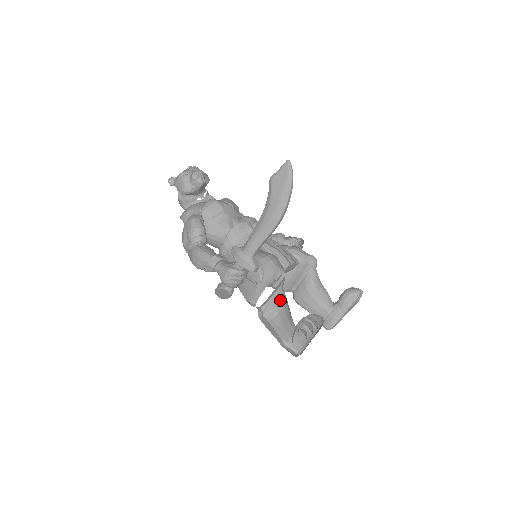
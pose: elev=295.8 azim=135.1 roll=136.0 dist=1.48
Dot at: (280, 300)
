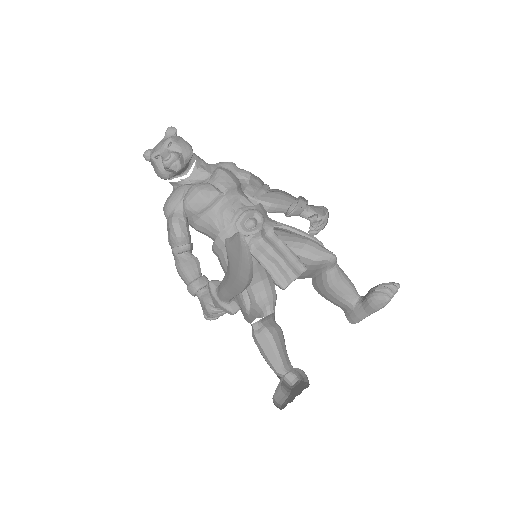
Dot at: (276, 325)
